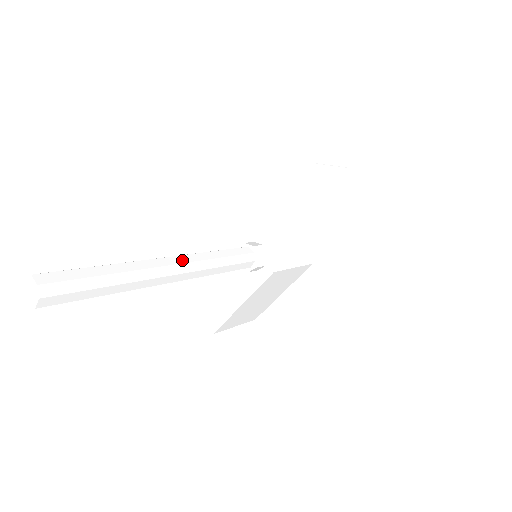
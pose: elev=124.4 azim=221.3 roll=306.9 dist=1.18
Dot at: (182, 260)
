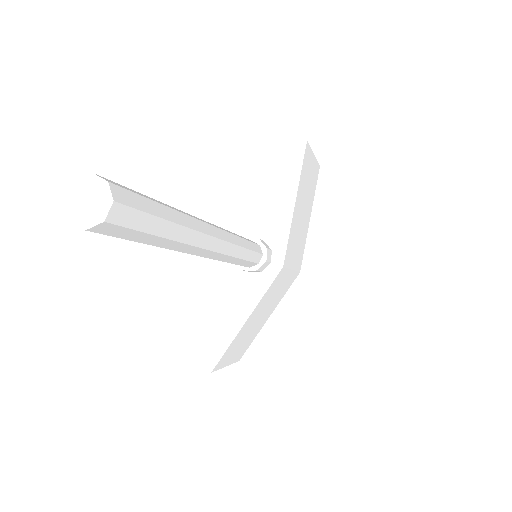
Dot at: (216, 226)
